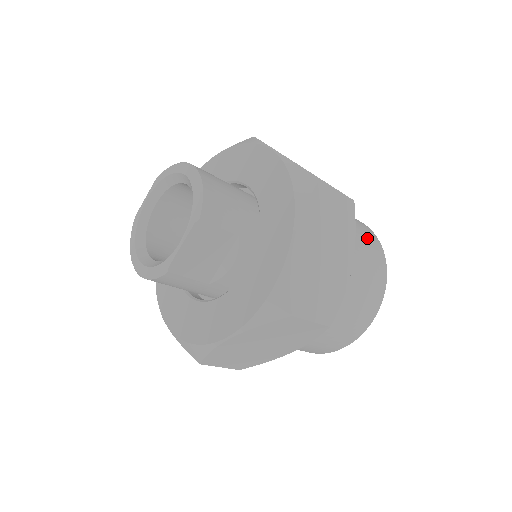
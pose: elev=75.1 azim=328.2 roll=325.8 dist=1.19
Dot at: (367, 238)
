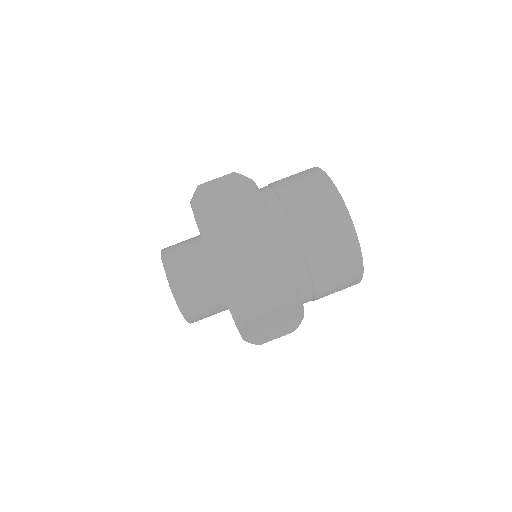
Dot at: occluded
